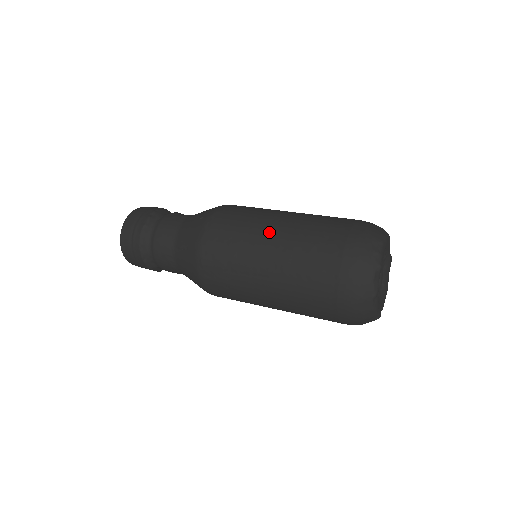
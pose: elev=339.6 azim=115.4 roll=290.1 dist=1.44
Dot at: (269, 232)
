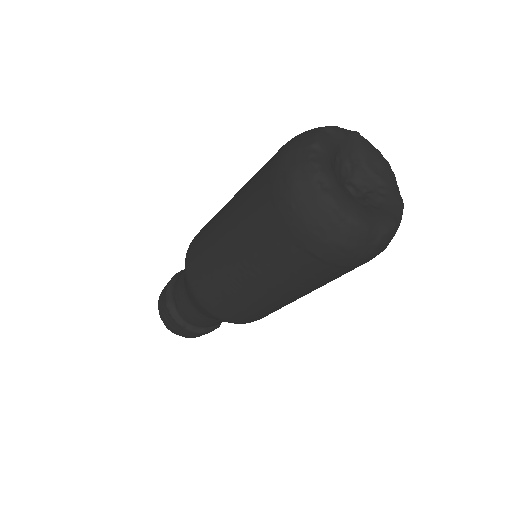
Dot at: occluded
